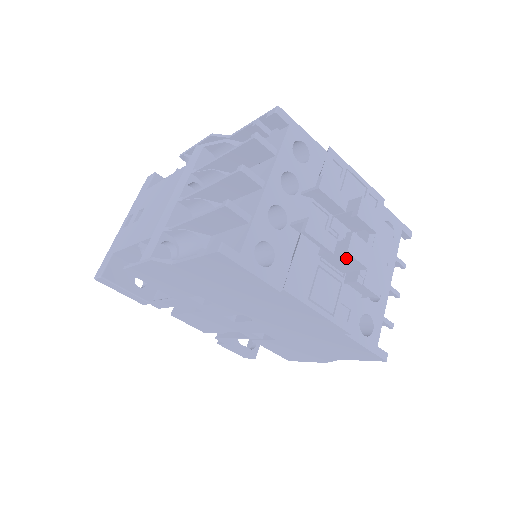
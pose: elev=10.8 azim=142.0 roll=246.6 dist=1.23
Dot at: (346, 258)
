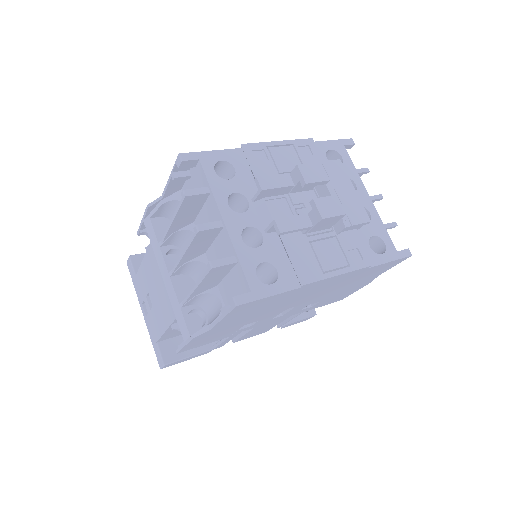
Dot at: (324, 221)
